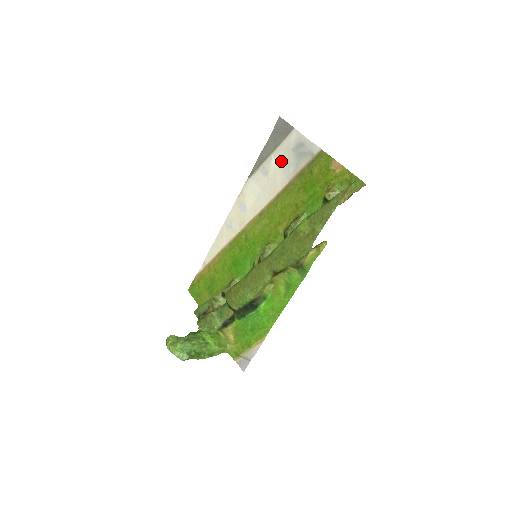
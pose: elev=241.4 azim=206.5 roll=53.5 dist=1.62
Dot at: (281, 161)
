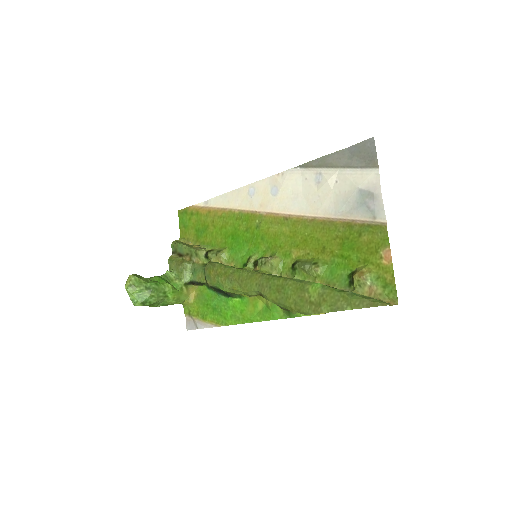
Dot at: (341, 189)
